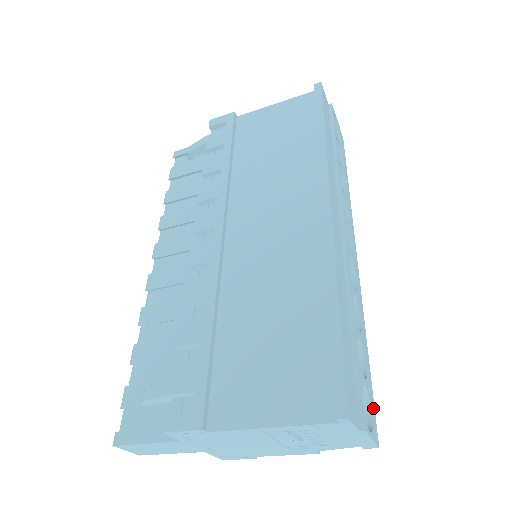
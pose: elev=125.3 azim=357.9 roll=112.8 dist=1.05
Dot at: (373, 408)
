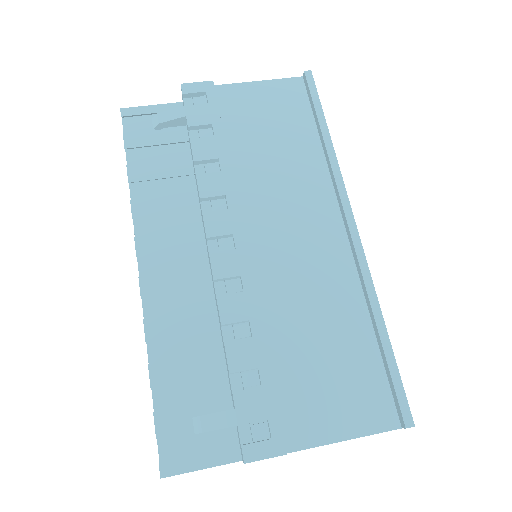
Dot at: occluded
